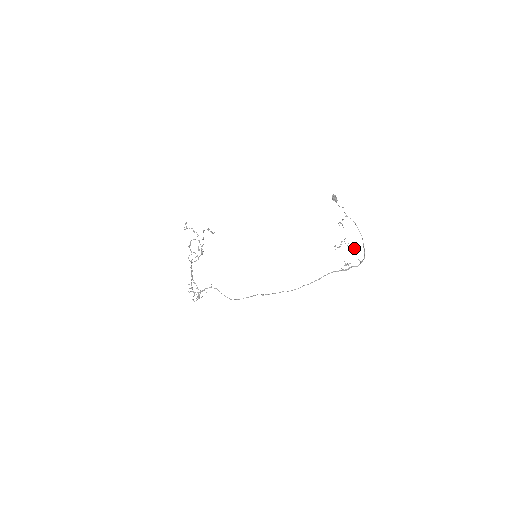
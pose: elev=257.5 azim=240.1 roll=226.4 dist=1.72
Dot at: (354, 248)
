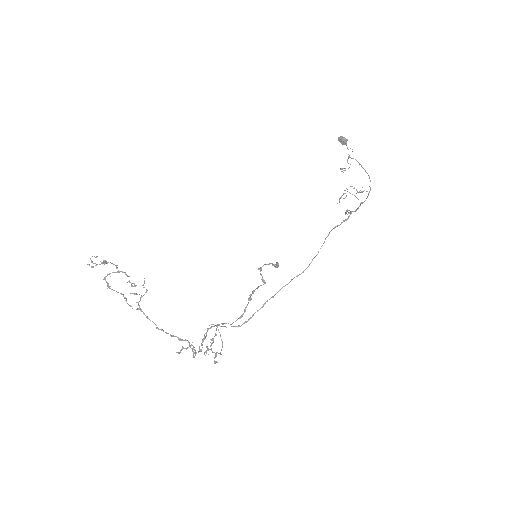
Dot at: (362, 192)
